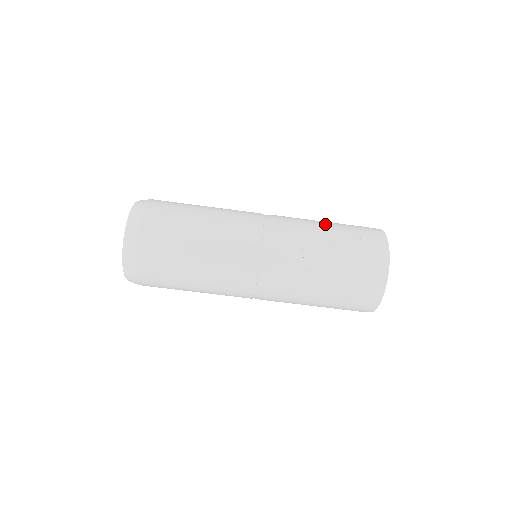
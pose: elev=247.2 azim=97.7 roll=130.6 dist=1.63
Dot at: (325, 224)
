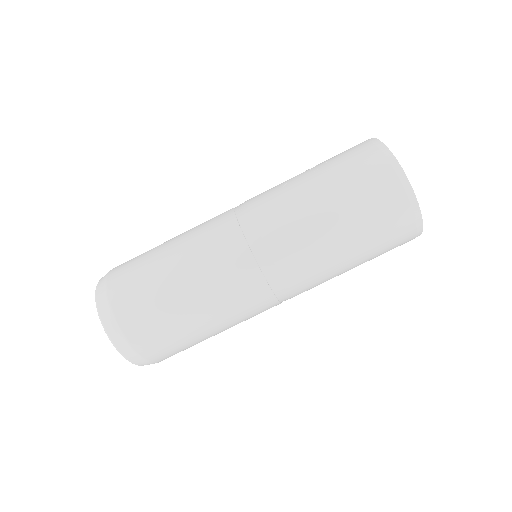
Dot at: occluded
